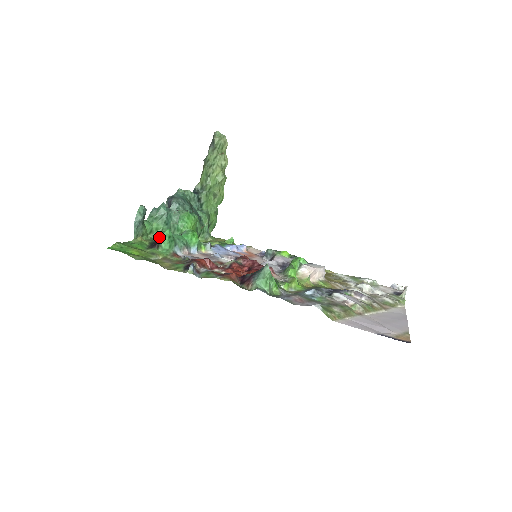
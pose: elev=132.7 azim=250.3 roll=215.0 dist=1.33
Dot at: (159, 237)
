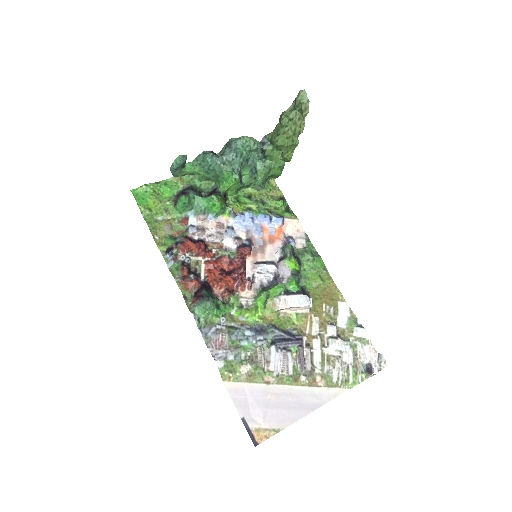
Dot at: (178, 197)
